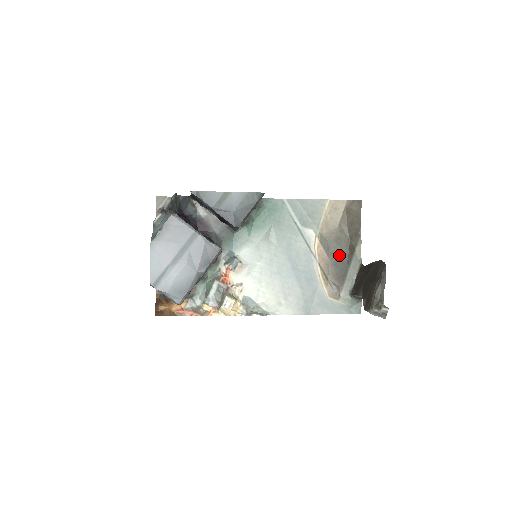
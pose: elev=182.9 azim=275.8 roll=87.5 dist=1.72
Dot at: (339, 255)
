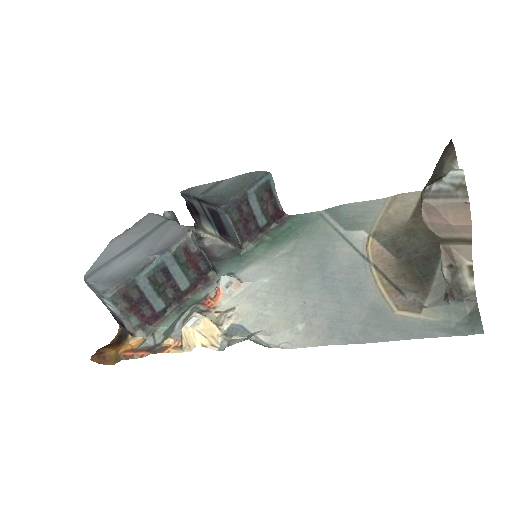
Dot at: (414, 249)
